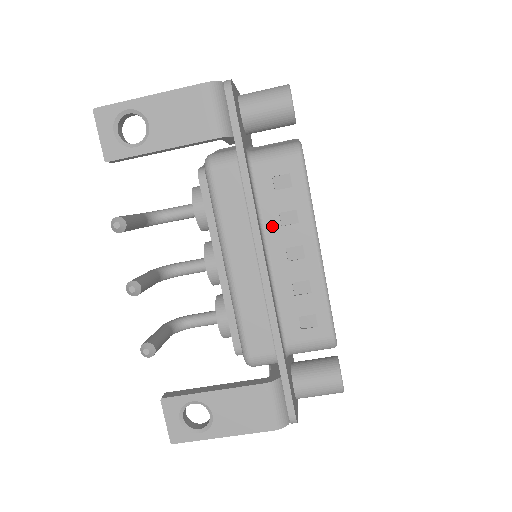
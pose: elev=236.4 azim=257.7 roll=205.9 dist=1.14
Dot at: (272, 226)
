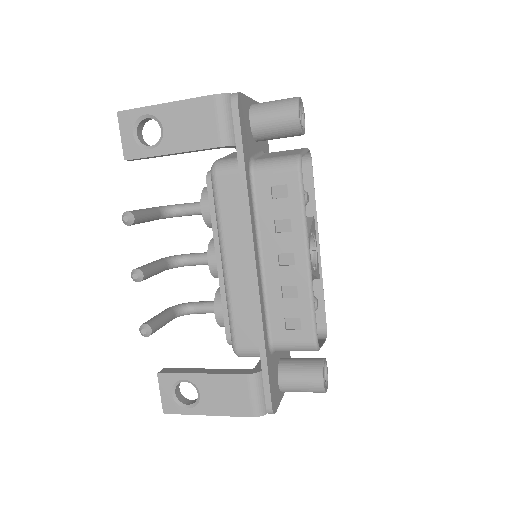
Dot at: (267, 232)
